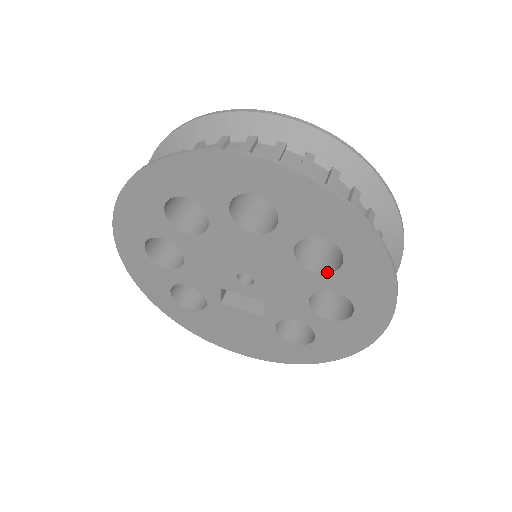
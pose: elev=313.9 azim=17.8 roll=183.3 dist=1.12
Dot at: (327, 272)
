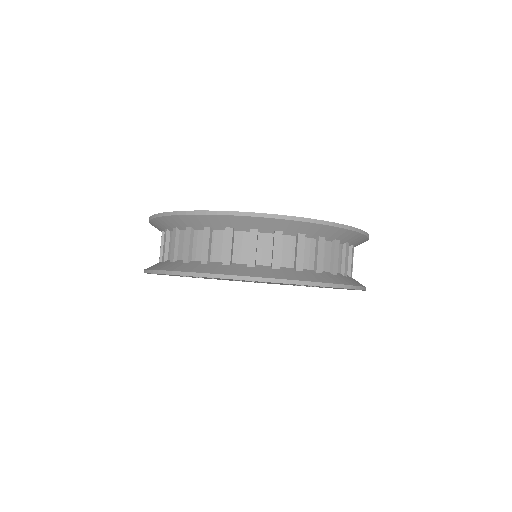
Dot at: occluded
